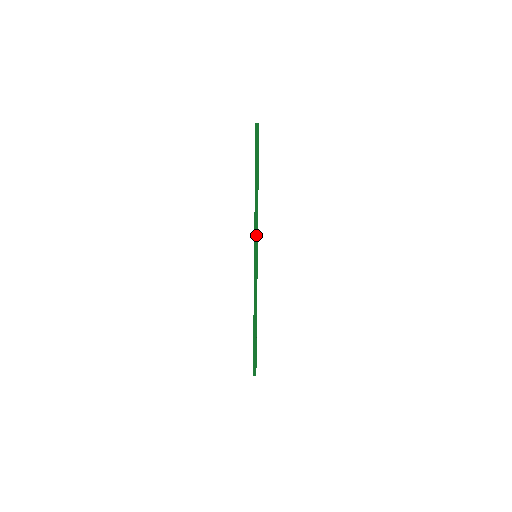
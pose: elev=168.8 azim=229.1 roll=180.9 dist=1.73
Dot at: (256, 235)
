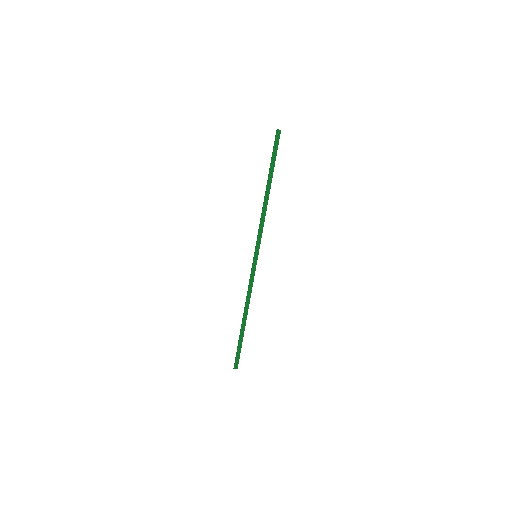
Dot at: (259, 236)
